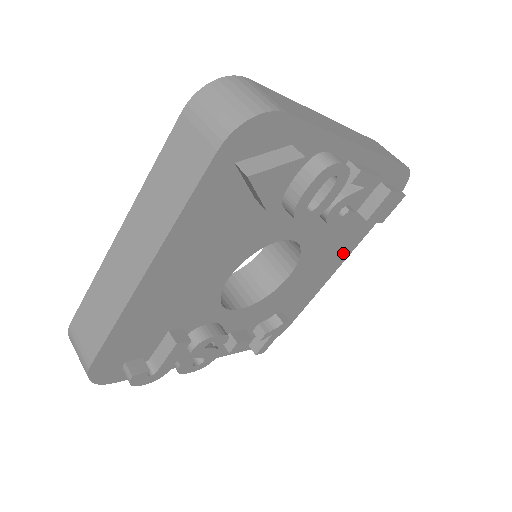
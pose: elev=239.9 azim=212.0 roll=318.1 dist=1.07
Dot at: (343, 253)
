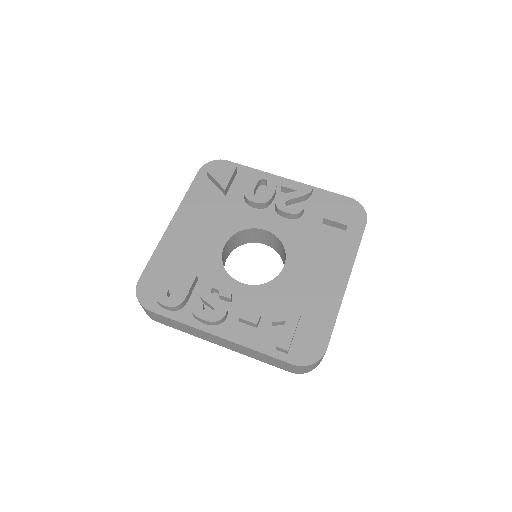
Dot at: (341, 264)
